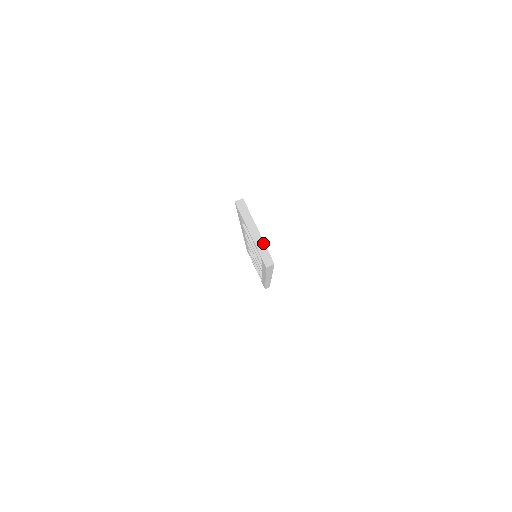
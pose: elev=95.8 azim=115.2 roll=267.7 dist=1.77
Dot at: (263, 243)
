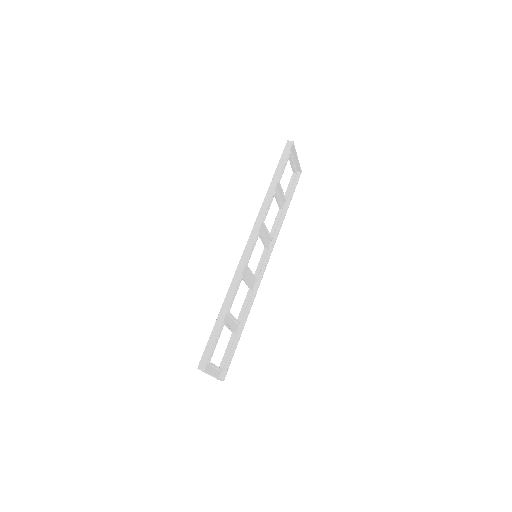
Dot at: (295, 151)
